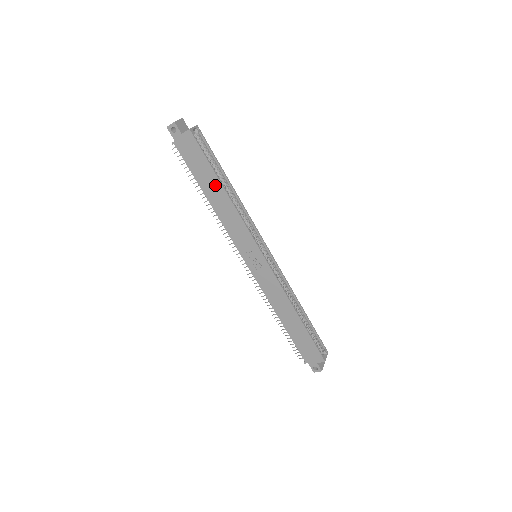
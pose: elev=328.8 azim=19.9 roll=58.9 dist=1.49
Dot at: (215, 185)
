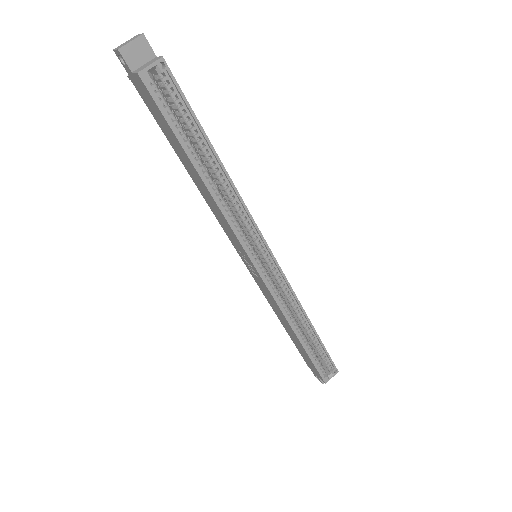
Dot at: (189, 163)
